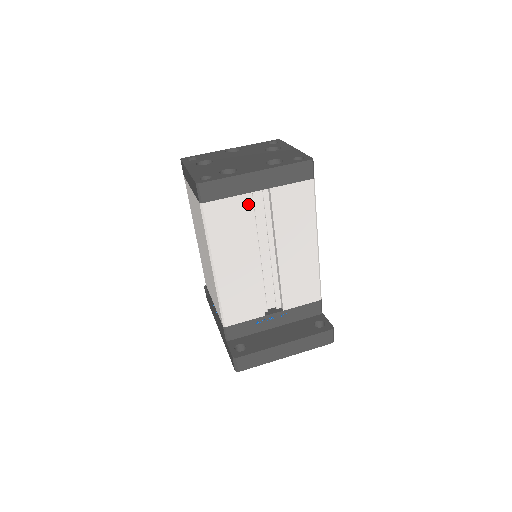
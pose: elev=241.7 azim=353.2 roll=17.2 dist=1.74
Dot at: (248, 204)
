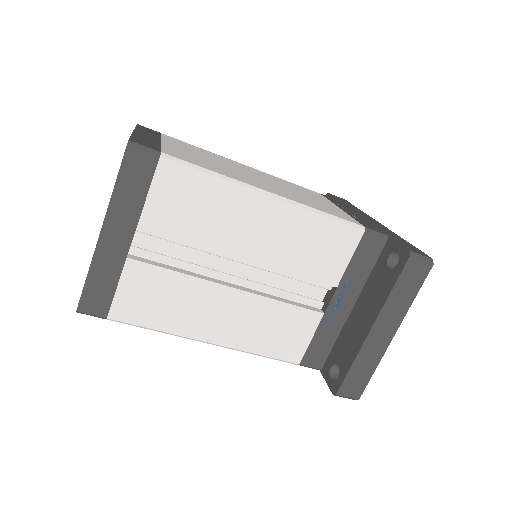
Dot at: (143, 264)
